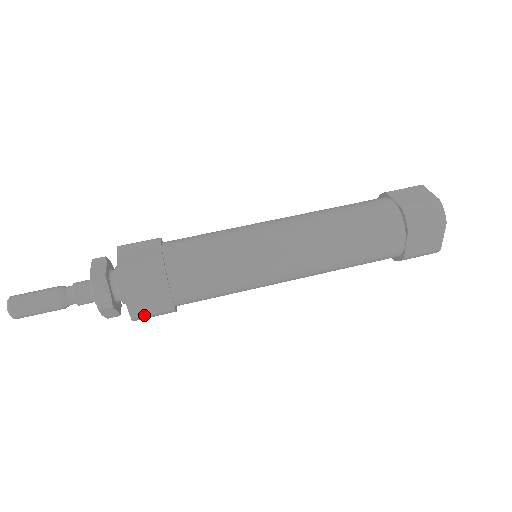
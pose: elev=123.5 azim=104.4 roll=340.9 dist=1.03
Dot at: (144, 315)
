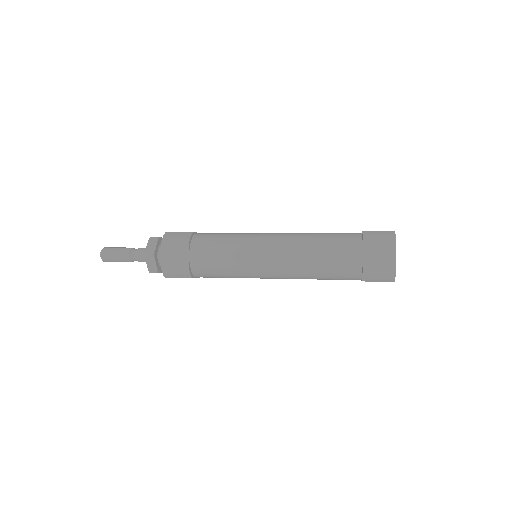
Dot at: (169, 265)
